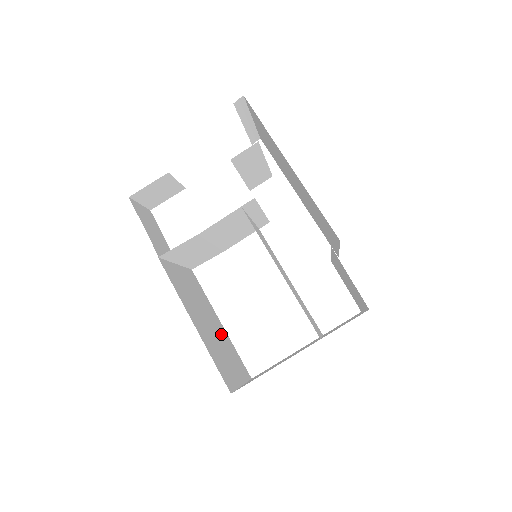
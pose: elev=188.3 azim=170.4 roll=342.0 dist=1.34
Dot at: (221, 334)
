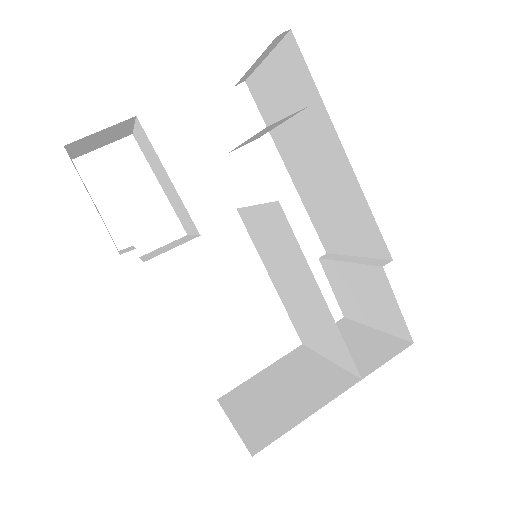
Dot at: occluded
